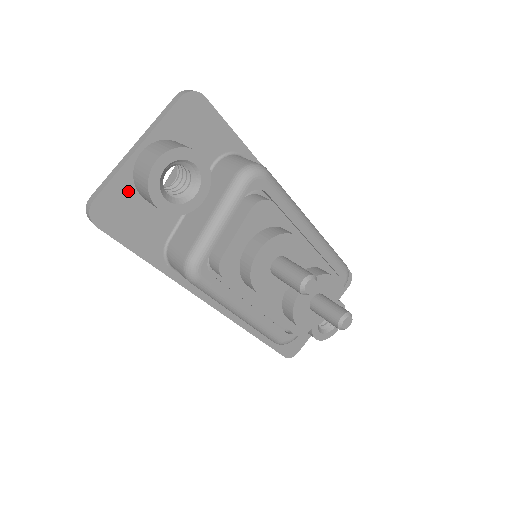
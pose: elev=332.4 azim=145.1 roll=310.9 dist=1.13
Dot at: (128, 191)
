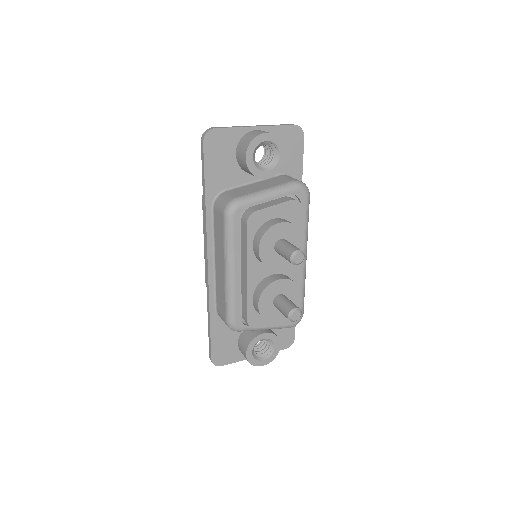
Dot at: (233, 142)
